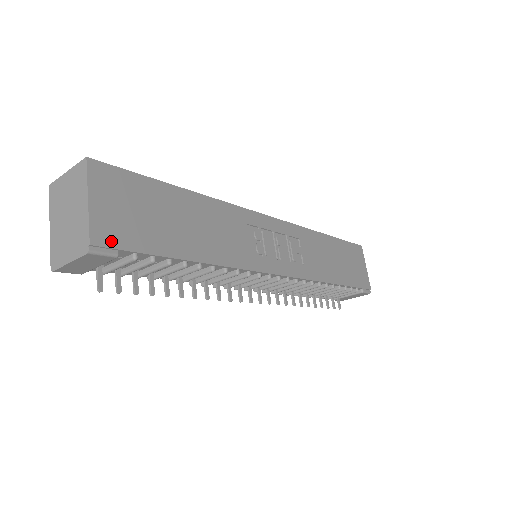
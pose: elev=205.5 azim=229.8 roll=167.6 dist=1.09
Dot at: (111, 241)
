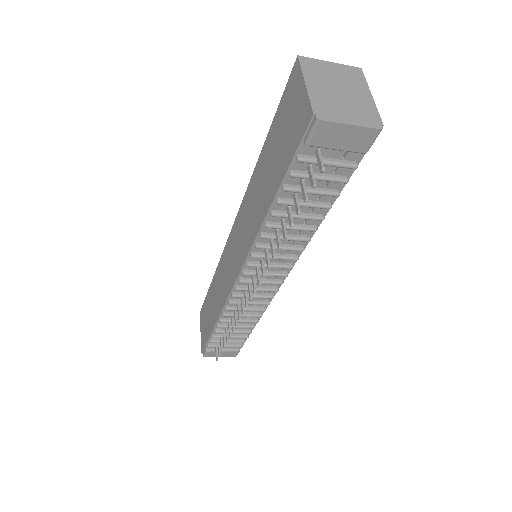
Dot at: occluded
